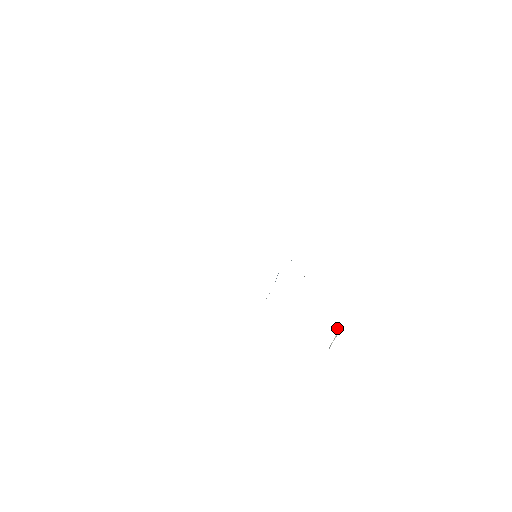
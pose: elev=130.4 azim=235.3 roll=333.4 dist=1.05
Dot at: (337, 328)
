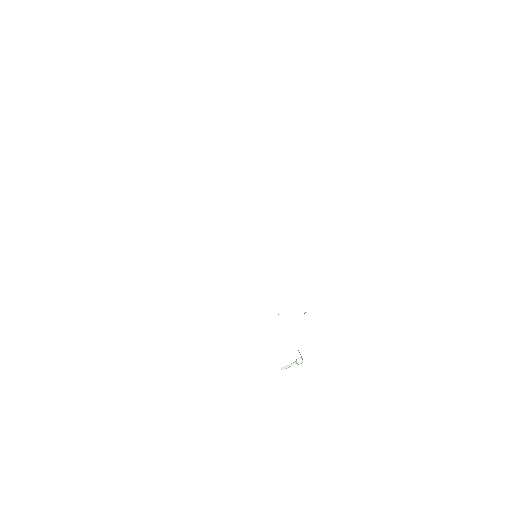
Dot at: (297, 359)
